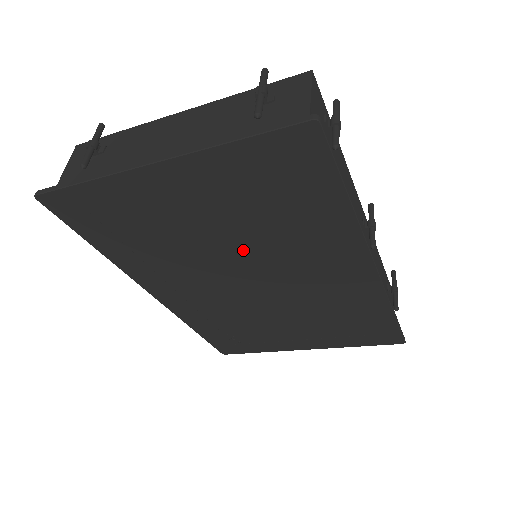
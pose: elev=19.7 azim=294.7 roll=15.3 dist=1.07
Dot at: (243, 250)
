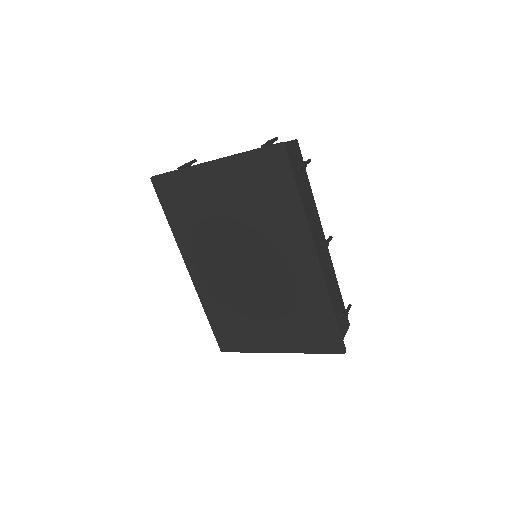
Dot at: (245, 232)
